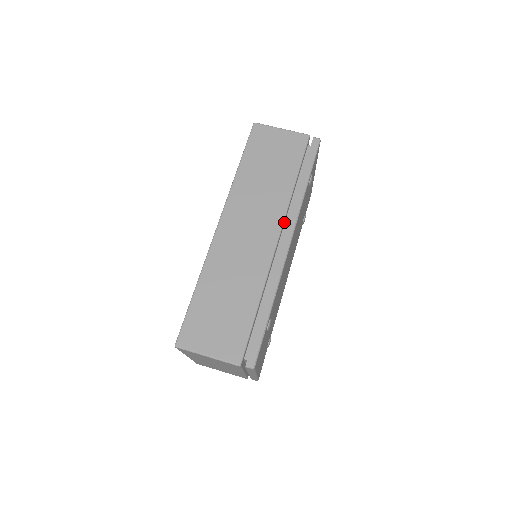
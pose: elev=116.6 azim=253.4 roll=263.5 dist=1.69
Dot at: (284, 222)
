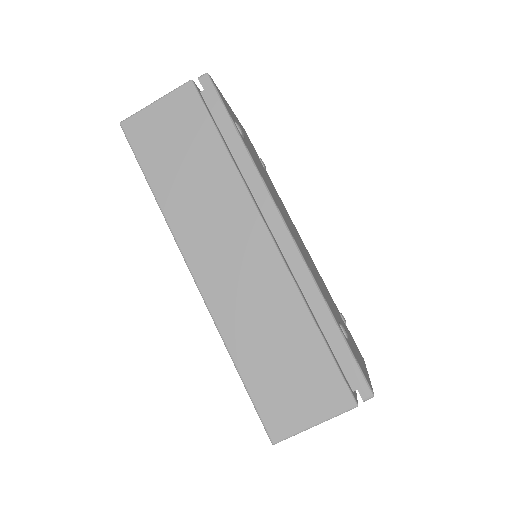
Dot at: (257, 207)
